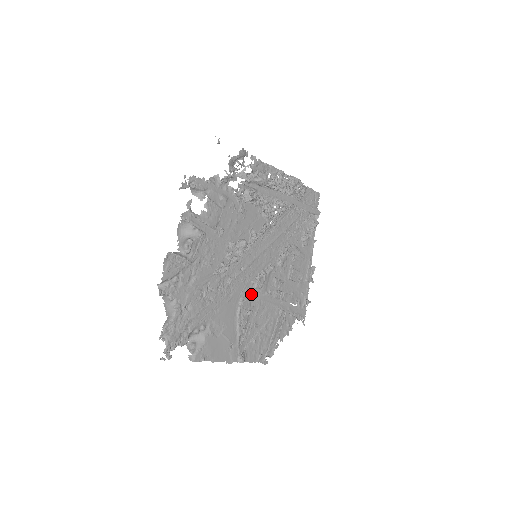
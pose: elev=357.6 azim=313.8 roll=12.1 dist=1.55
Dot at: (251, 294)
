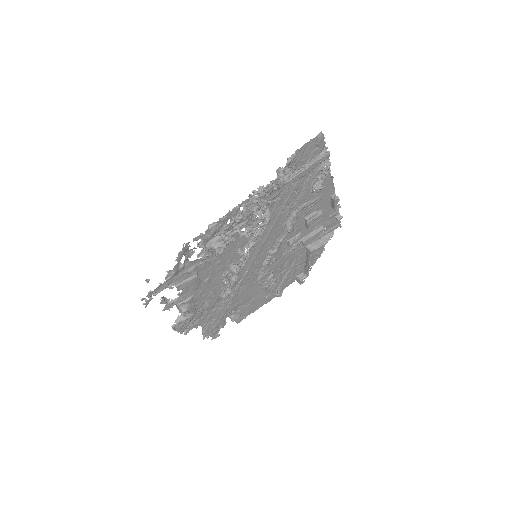
Dot at: (267, 268)
